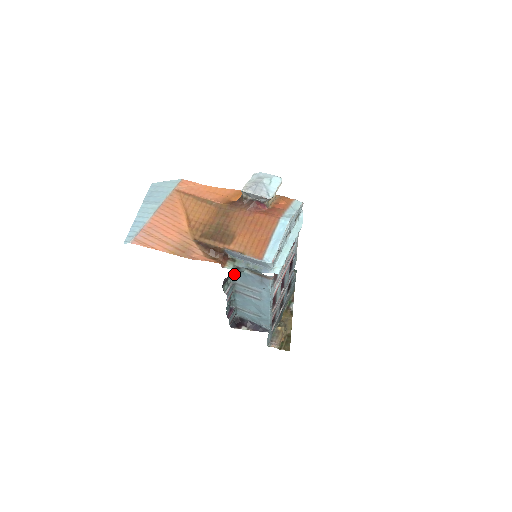
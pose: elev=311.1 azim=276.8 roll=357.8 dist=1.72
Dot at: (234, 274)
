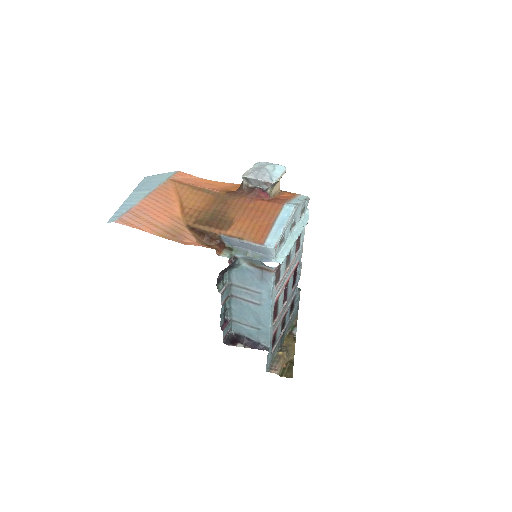
Dot at: (231, 271)
